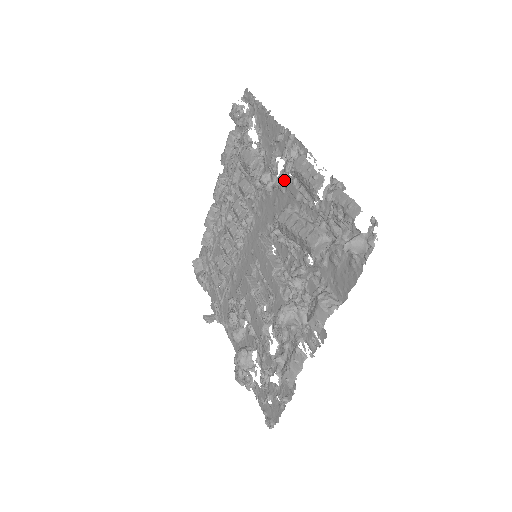
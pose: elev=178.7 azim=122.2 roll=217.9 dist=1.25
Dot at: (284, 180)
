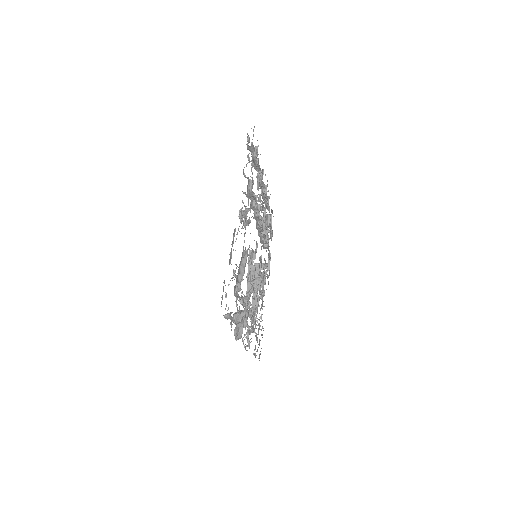
Dot at: occluded
